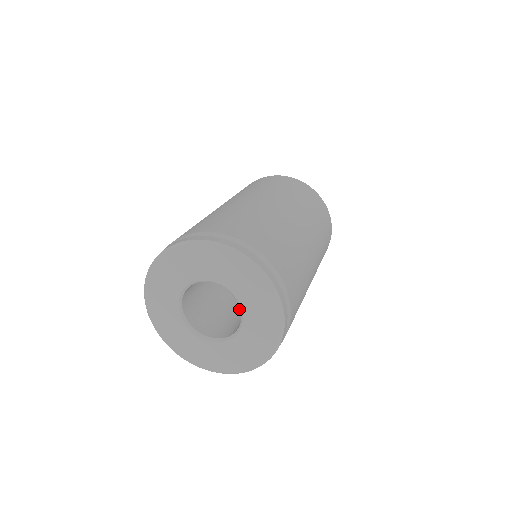
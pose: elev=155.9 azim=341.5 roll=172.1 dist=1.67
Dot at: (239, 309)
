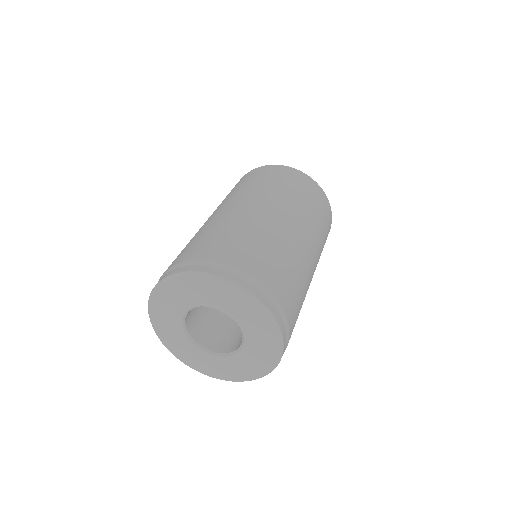
Dot at: occluded
